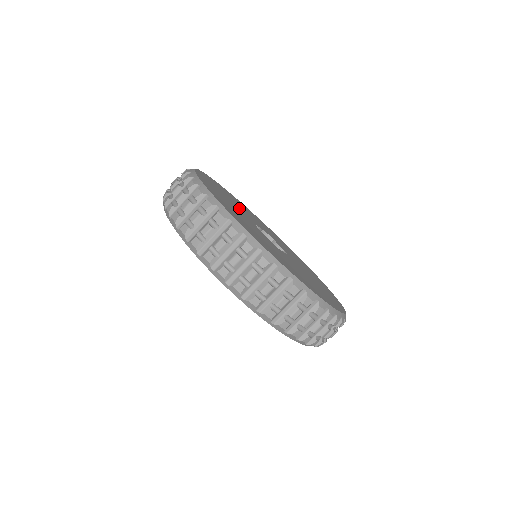
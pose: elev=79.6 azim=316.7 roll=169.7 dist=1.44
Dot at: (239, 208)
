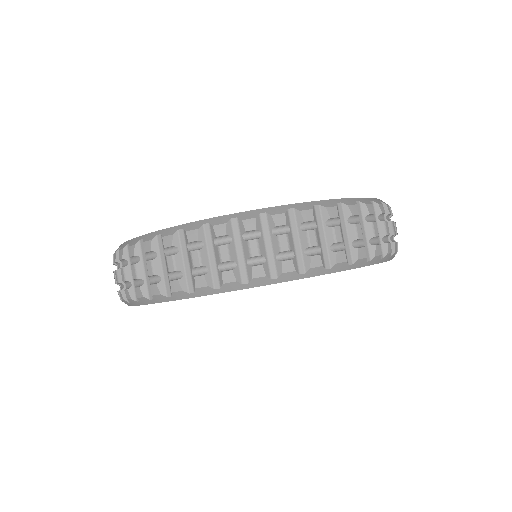
Dot at: occluded
